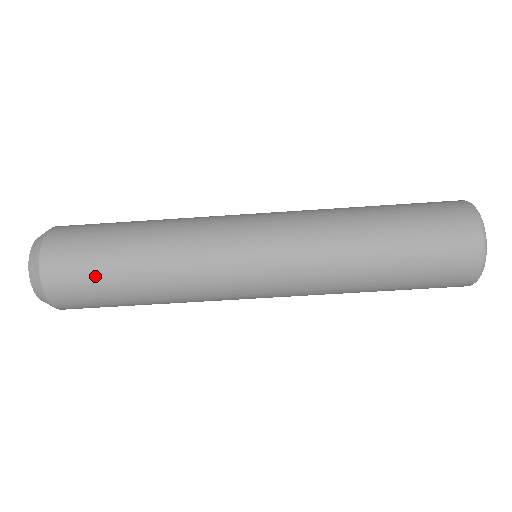
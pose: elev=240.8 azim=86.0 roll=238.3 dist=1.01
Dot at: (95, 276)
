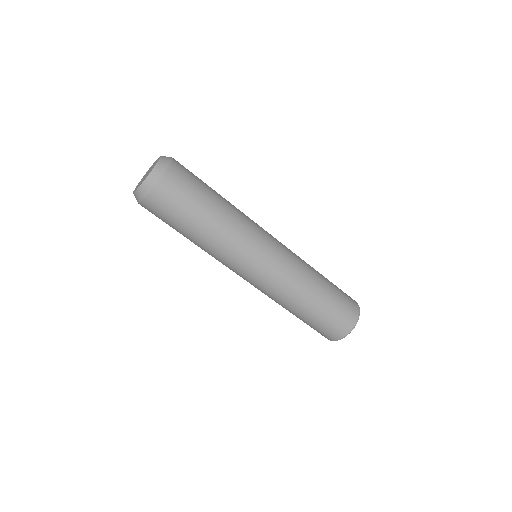
Dot at: (178, 215)
